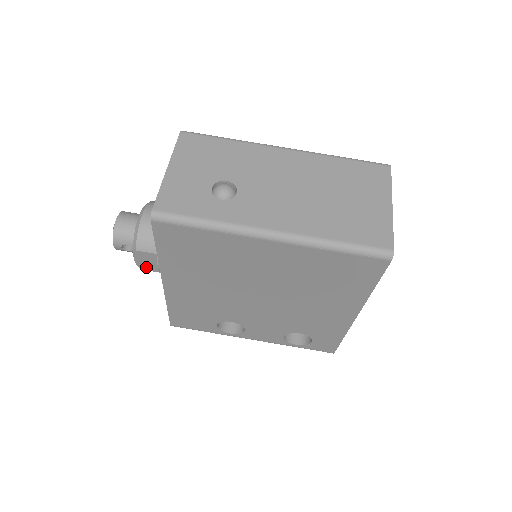
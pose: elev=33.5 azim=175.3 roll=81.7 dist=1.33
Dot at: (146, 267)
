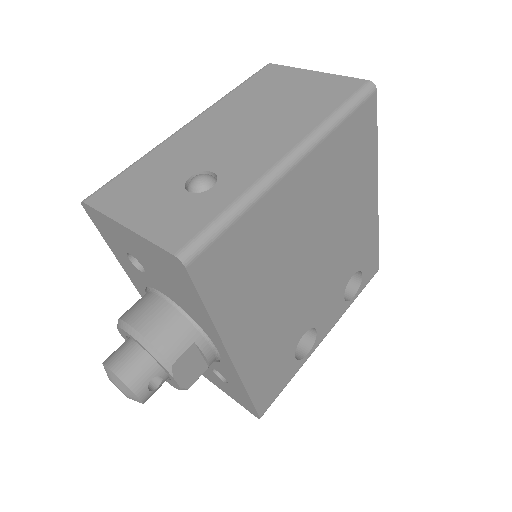
Dot at: (192, 378)
